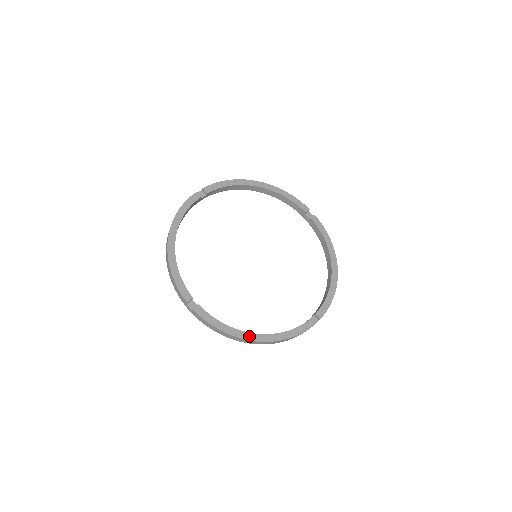
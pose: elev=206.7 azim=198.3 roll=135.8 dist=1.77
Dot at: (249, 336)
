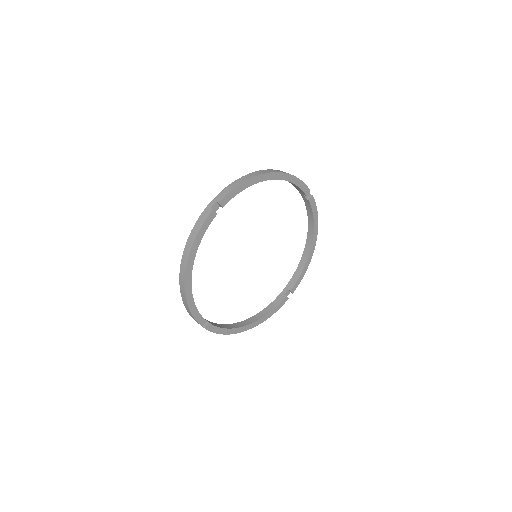
Dot at: (243, 329)
